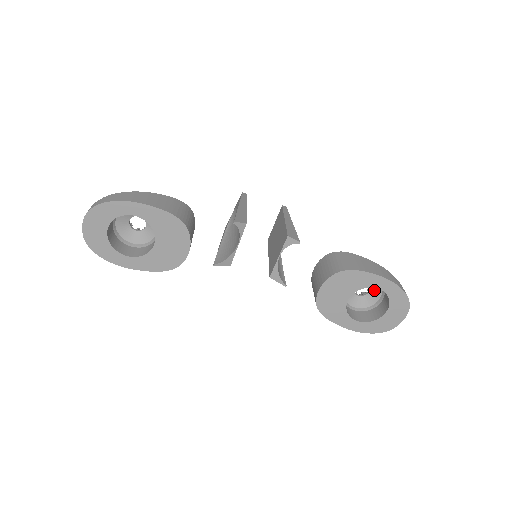
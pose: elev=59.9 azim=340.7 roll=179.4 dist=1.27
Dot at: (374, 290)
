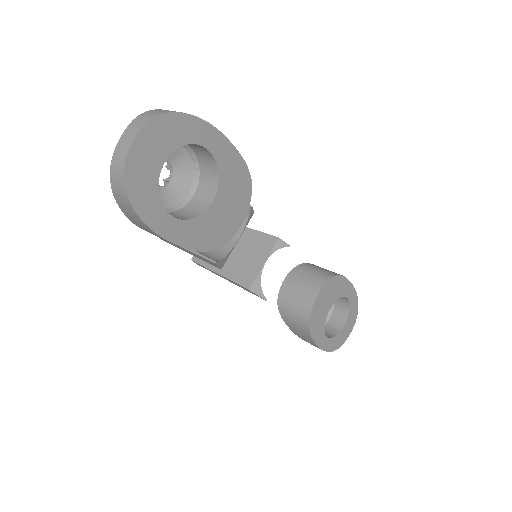
Dot at: occluded
